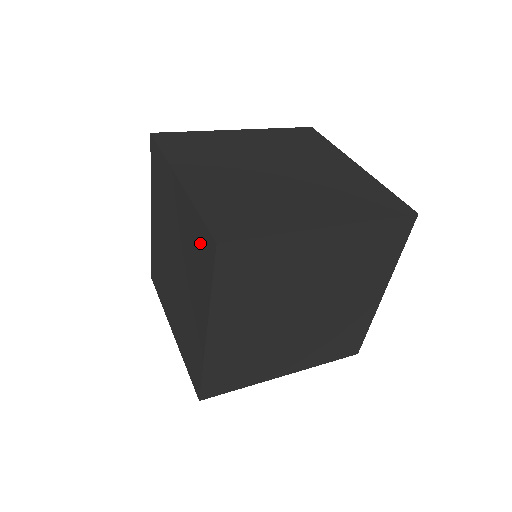
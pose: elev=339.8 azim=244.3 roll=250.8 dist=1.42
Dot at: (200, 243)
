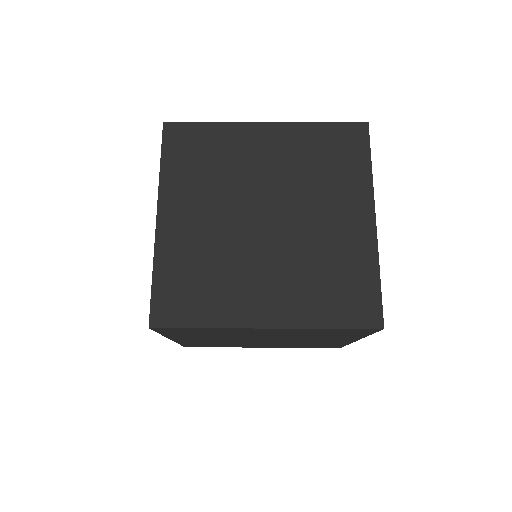
Dot at: occluded
